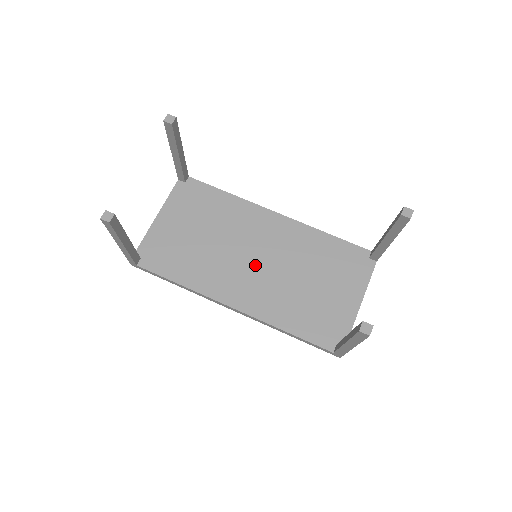
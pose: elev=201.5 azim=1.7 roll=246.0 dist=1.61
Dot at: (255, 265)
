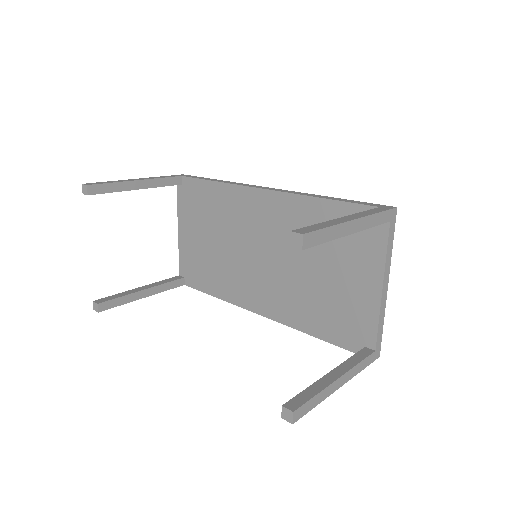
Dot at: (262, 263)
